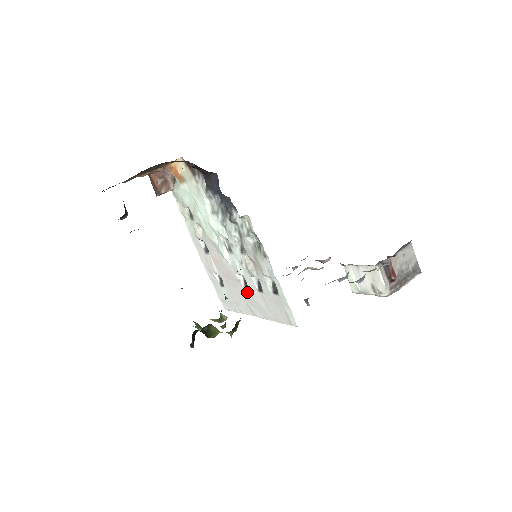
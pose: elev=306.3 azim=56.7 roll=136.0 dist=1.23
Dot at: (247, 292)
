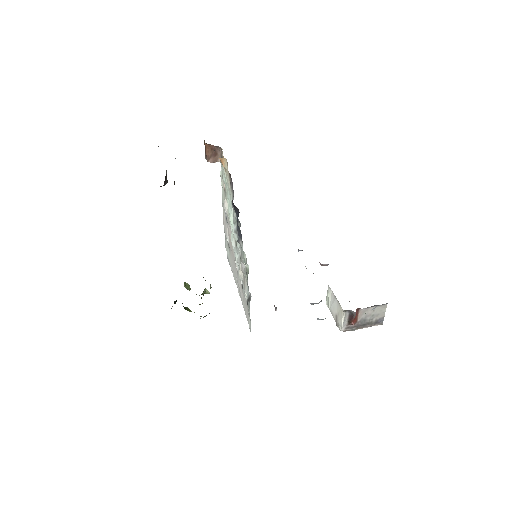
Dot at: occluded
